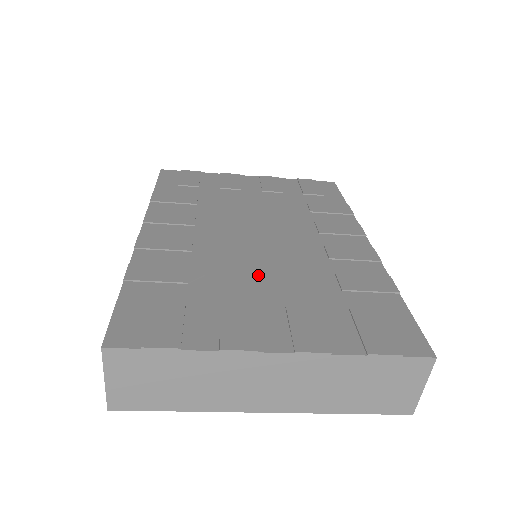
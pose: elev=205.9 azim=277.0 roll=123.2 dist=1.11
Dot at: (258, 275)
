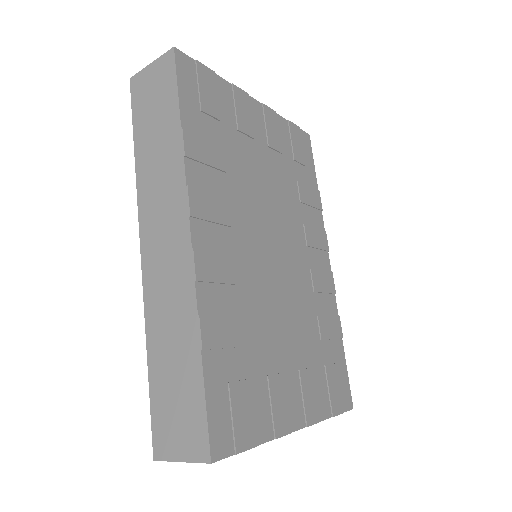
Dot at: (282, 324)
